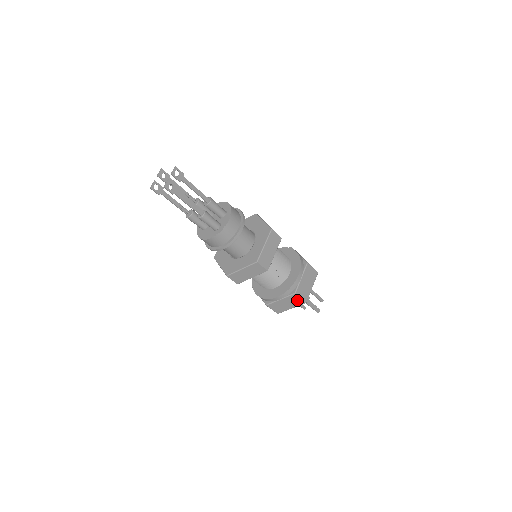
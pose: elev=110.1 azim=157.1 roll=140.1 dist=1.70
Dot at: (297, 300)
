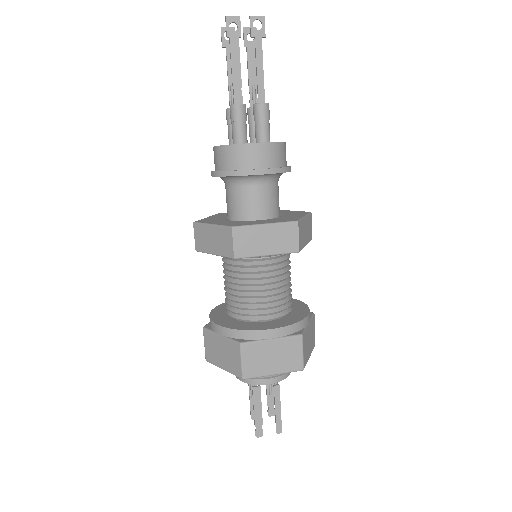
Dot at: (236, 360)
